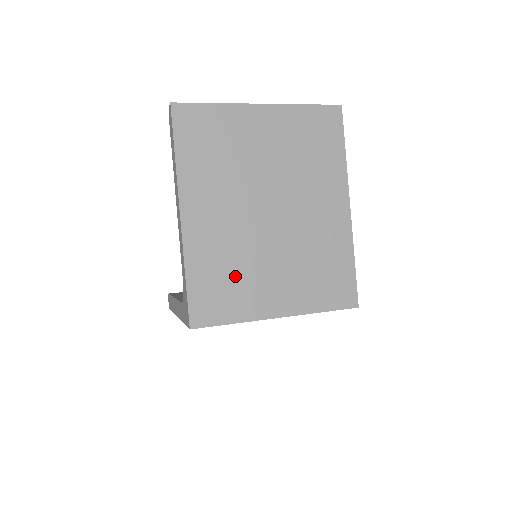
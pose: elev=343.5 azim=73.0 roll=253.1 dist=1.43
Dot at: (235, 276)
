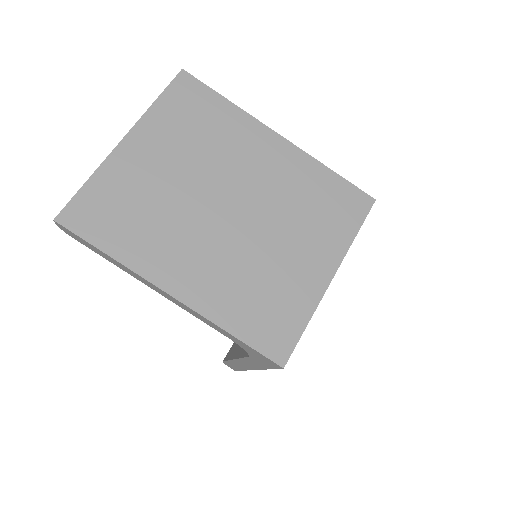
Dot at: (265, 288)
